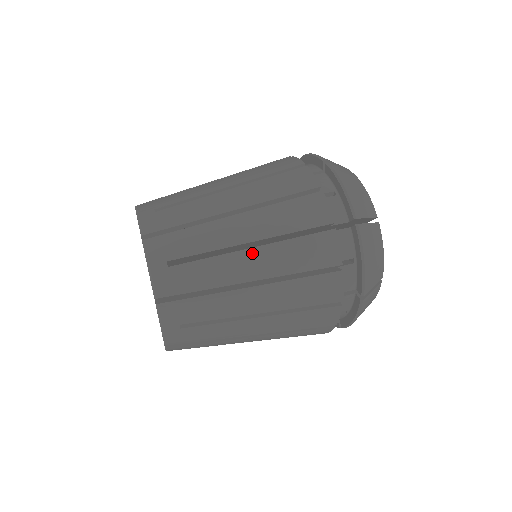
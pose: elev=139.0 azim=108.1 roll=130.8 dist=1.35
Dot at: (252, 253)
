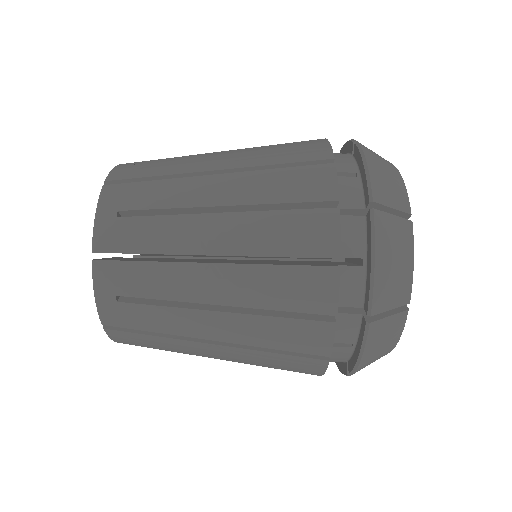
Dot at: (220, 317)
